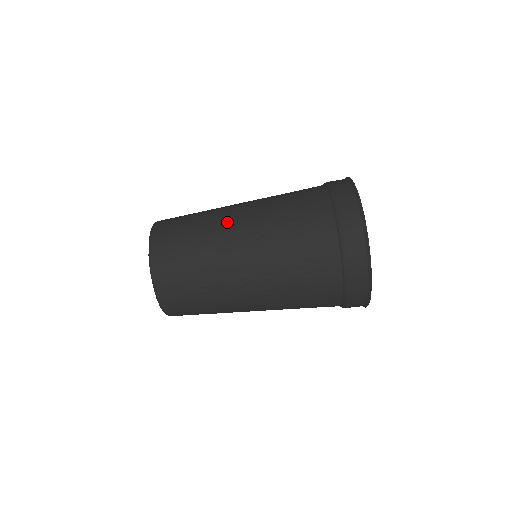
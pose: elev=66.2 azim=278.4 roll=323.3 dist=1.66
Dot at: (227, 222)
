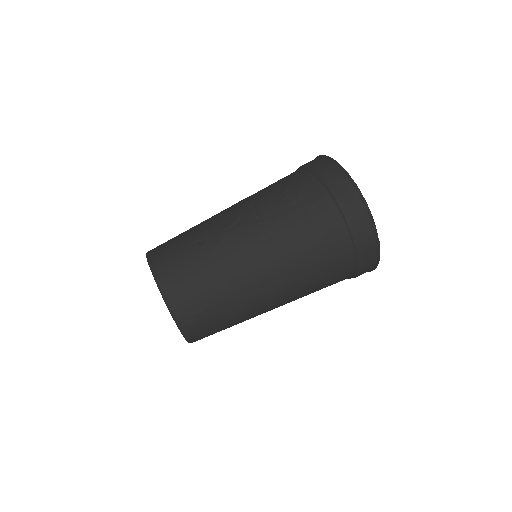
Dot at: occluded
